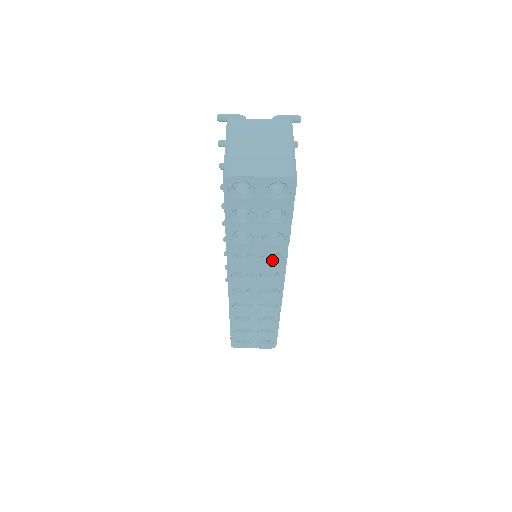
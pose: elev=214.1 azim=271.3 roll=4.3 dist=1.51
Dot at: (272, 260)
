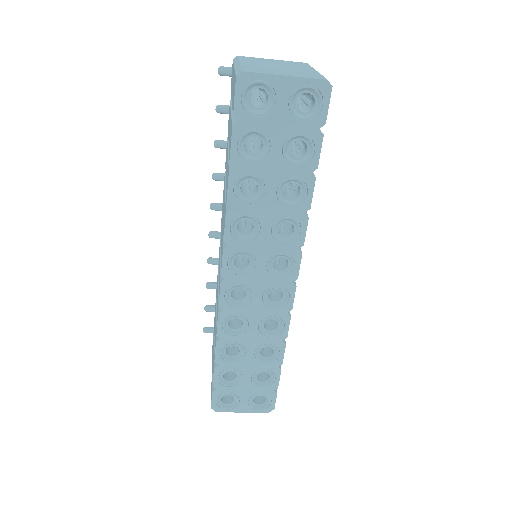
Dot at: (285, 237)
